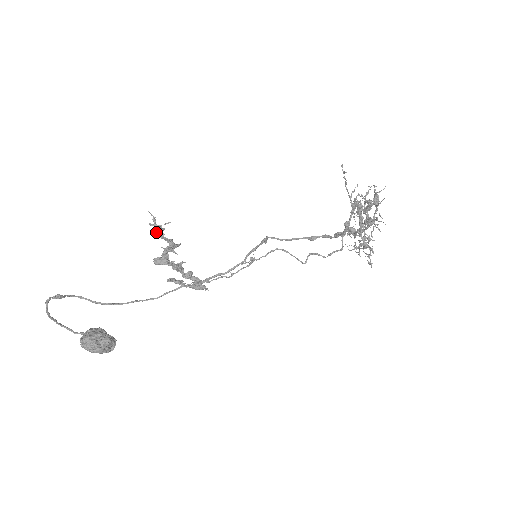
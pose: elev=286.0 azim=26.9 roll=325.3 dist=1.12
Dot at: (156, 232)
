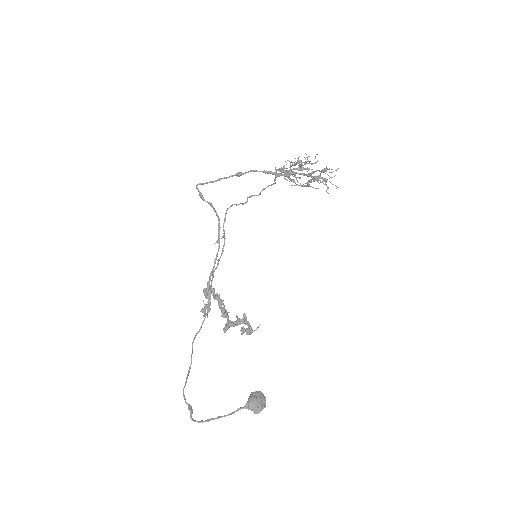
Dot at: (249, 334)
